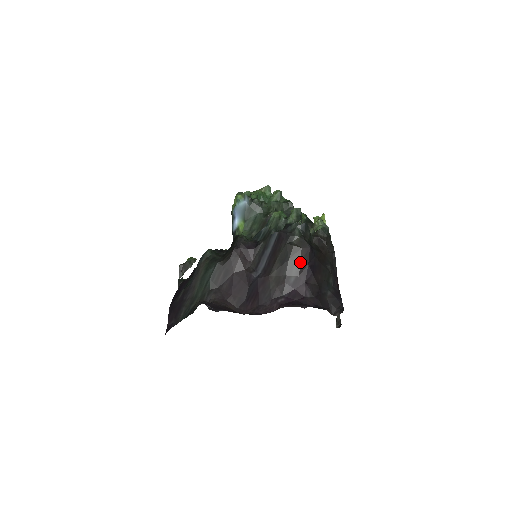
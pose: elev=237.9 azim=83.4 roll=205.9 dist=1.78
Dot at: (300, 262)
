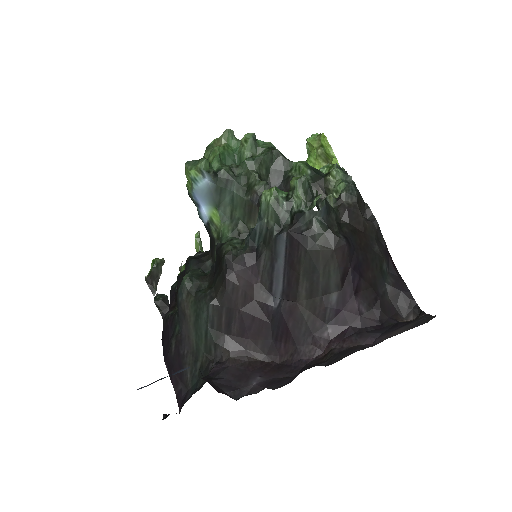
Dot at: (338, 270)
